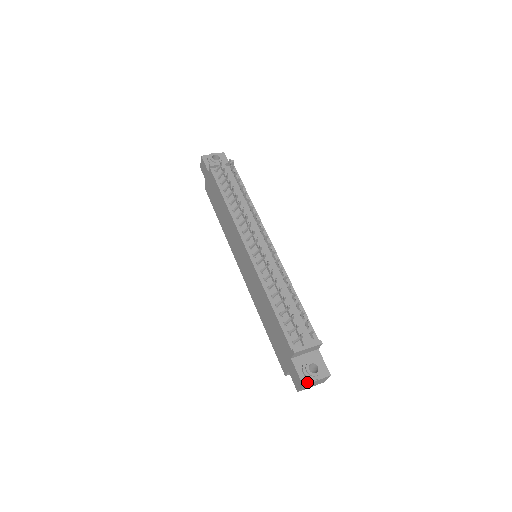
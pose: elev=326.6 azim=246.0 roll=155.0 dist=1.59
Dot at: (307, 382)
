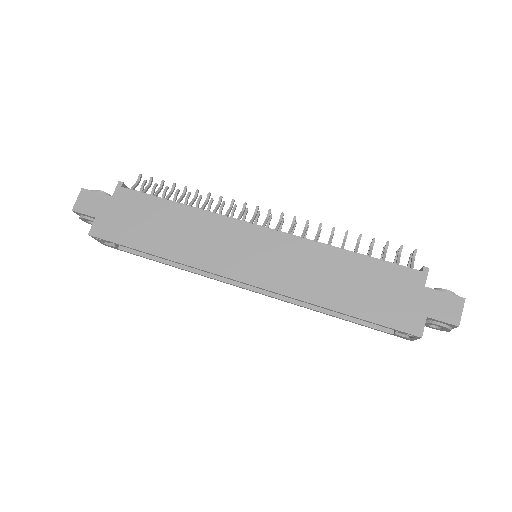
Dot at: (460, 298)
